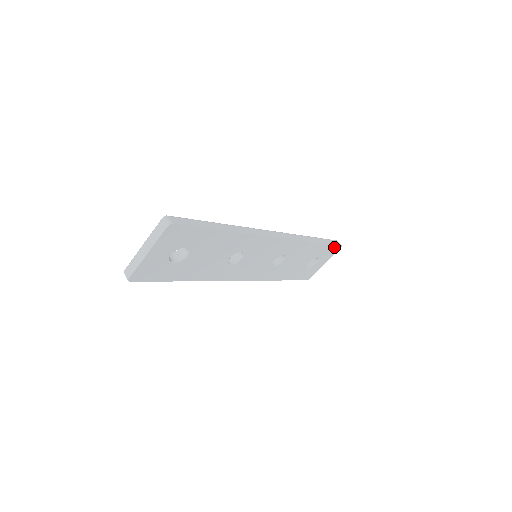
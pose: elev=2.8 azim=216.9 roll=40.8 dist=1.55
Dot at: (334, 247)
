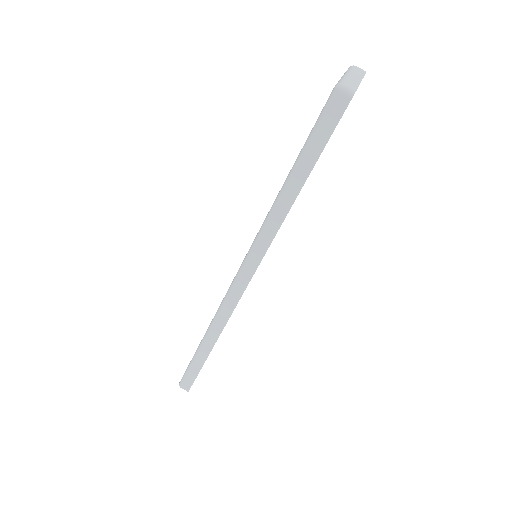
Dot at: occluded
